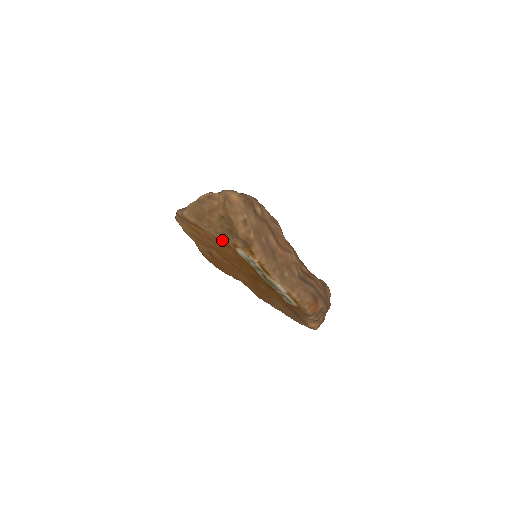
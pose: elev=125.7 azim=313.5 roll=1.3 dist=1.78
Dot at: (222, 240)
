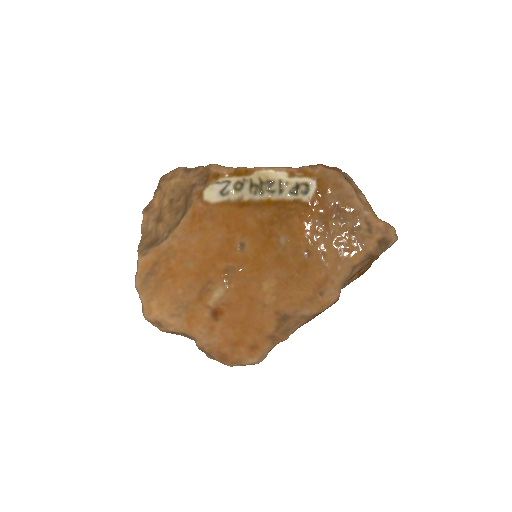
Dot at: (188, 217)
